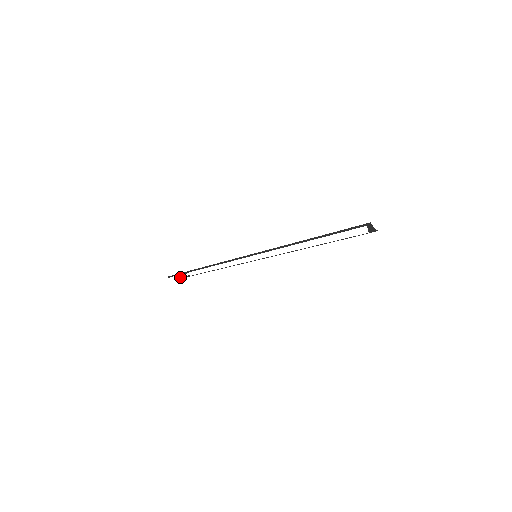
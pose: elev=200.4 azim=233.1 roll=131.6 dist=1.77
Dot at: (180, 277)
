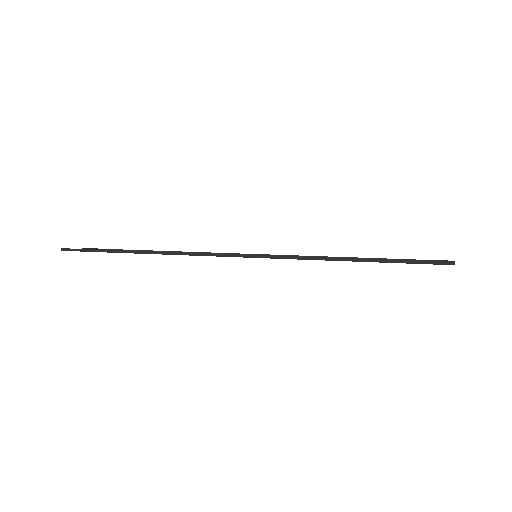
Dot at: (89, 251)
